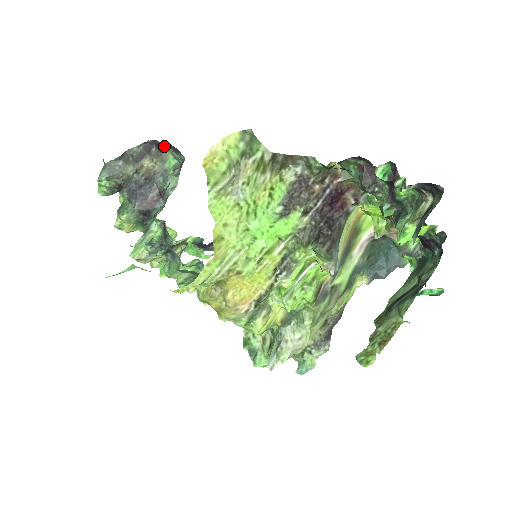
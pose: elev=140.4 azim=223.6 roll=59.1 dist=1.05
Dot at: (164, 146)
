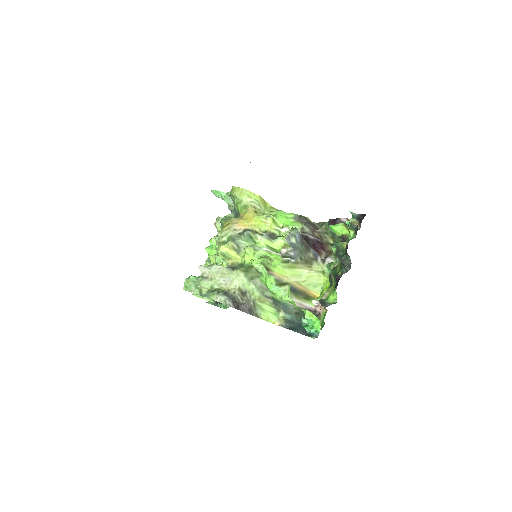
Dot at: occluded
